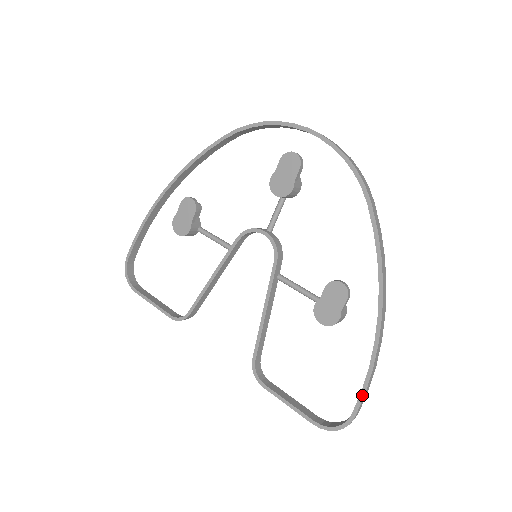
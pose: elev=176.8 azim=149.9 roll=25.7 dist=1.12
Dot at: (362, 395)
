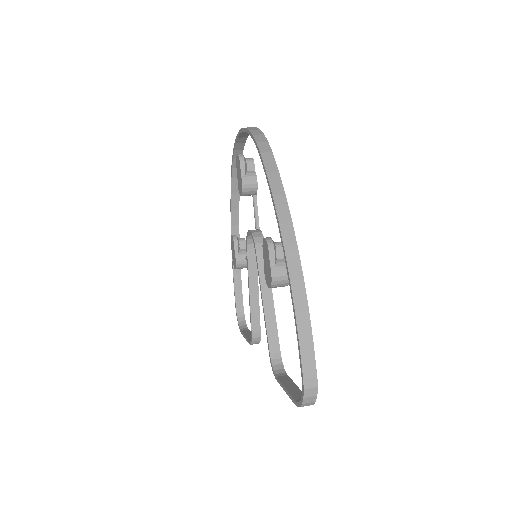
Dot at: (299, 349)
